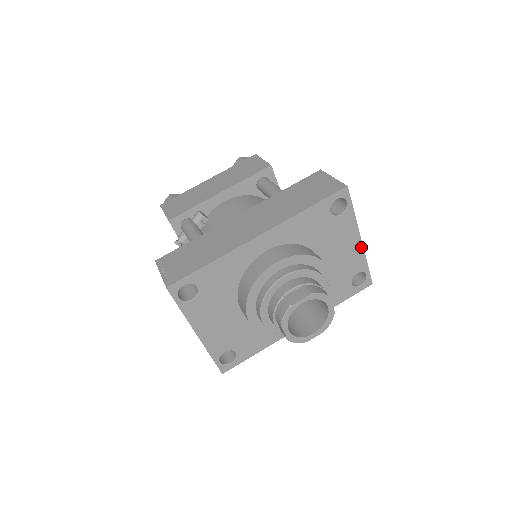
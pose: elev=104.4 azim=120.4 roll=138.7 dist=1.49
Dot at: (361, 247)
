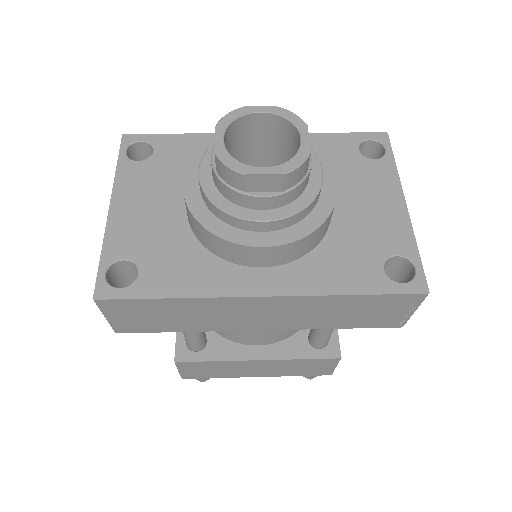
Dot at: (406, 216)
